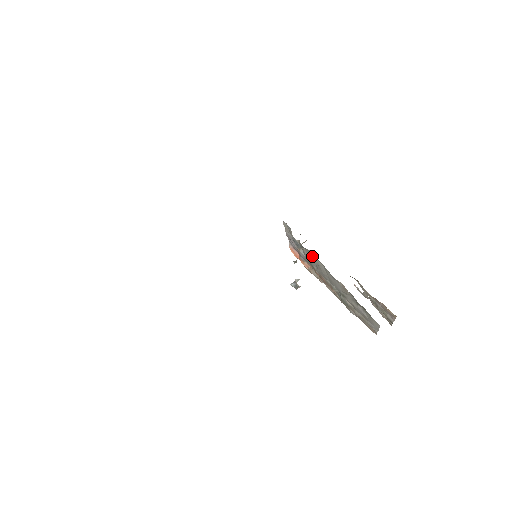
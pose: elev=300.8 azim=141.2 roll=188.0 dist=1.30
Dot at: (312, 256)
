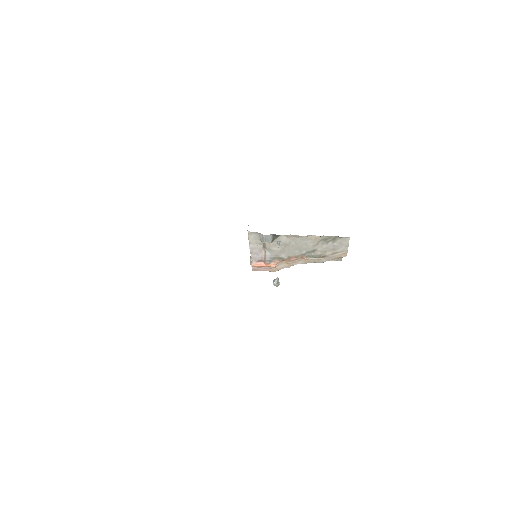
Dot at: (281, 241)
